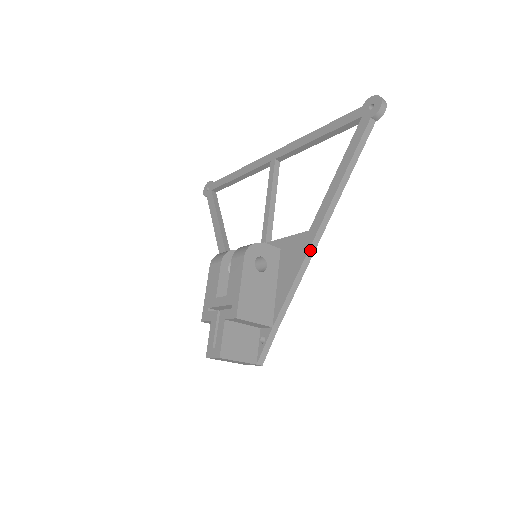
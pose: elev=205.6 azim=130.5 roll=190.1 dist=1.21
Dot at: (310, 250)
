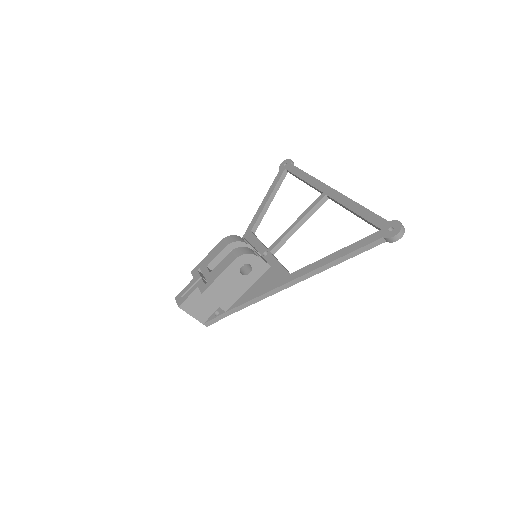
Dot at: (280, 287)
